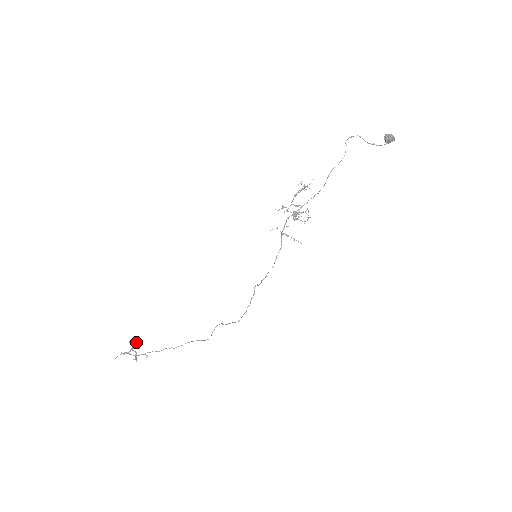
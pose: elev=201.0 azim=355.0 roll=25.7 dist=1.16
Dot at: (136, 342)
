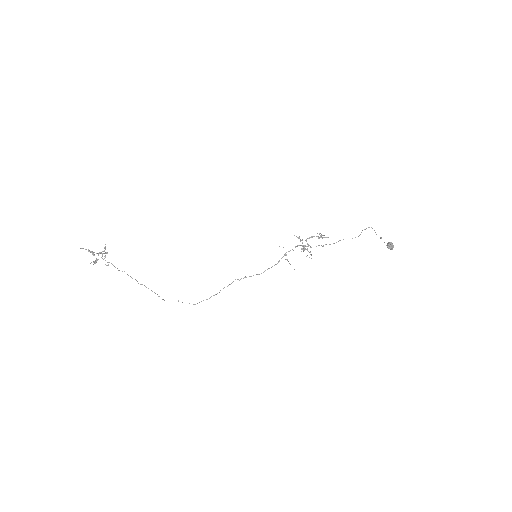
Dot at: occluded
